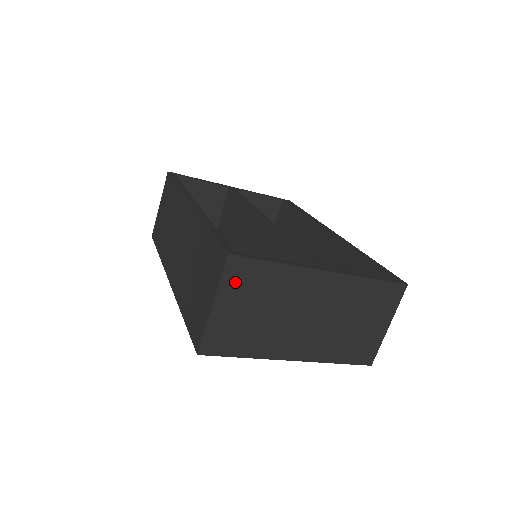
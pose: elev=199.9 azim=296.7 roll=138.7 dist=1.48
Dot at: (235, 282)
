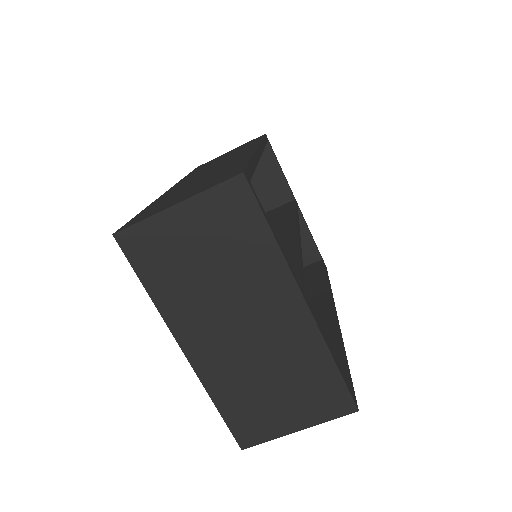
Dot at: (219, 207)
